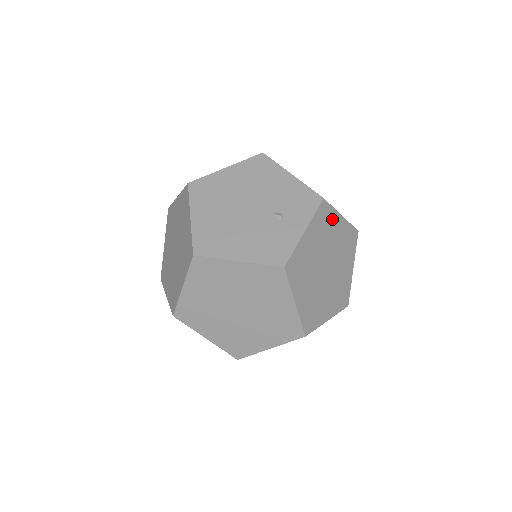
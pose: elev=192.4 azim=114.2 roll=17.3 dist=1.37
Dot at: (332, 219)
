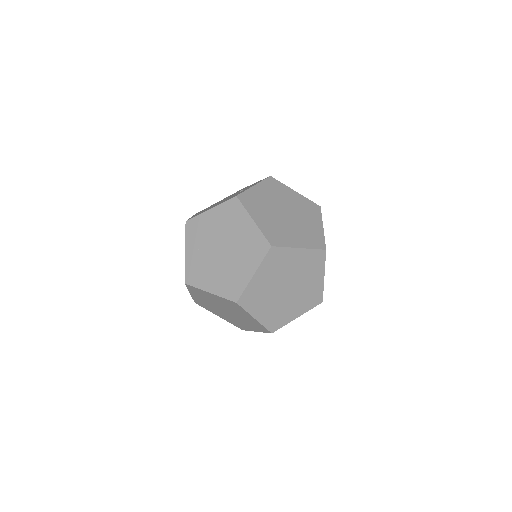
Dot at: (284, 189)
